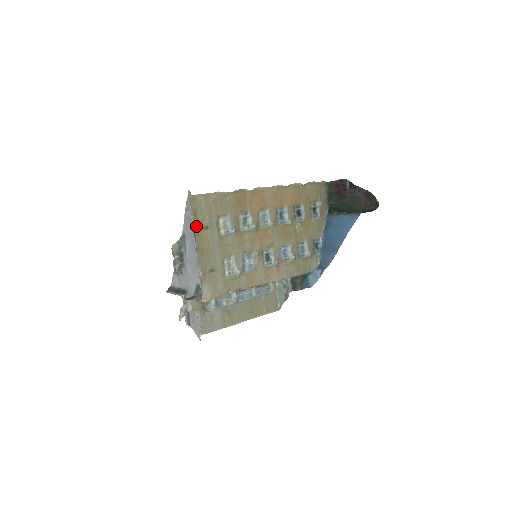
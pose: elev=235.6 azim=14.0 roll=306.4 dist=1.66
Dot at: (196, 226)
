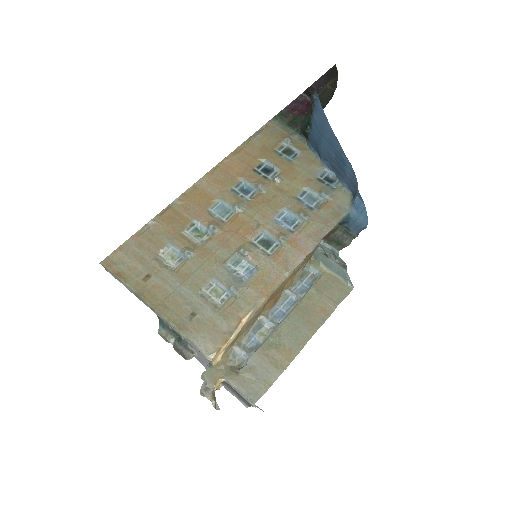
Dot at: (132, 286)
